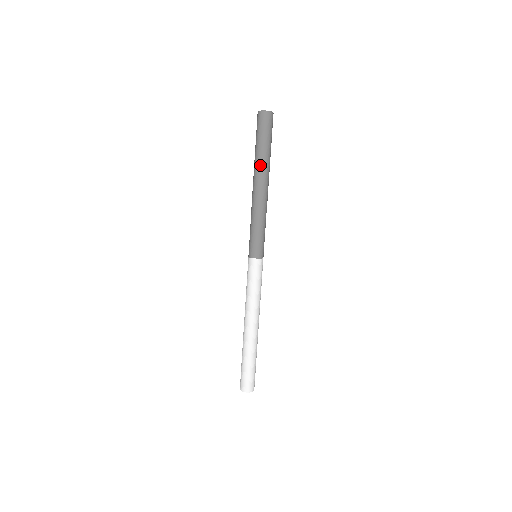
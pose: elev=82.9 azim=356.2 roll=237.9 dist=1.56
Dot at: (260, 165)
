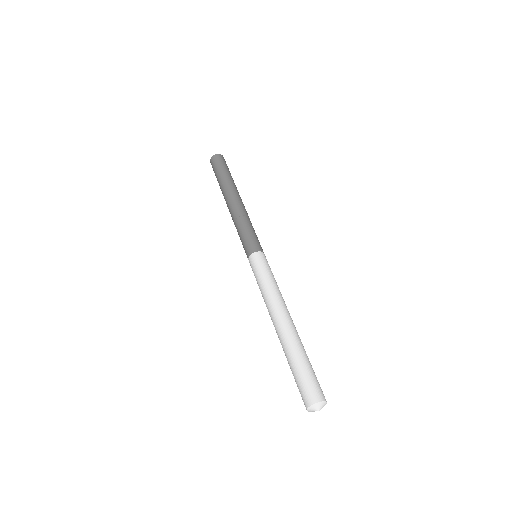
Dot at: (231, 184)
